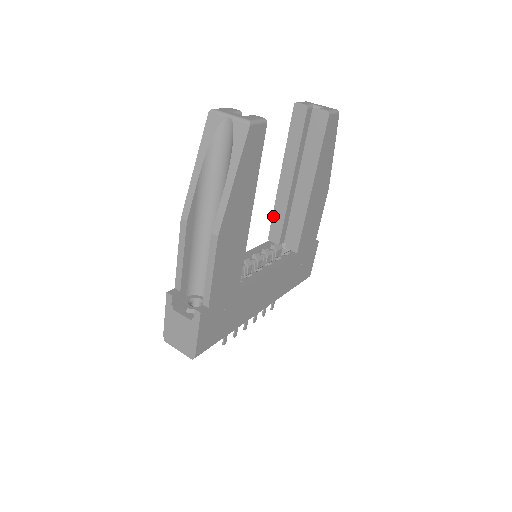
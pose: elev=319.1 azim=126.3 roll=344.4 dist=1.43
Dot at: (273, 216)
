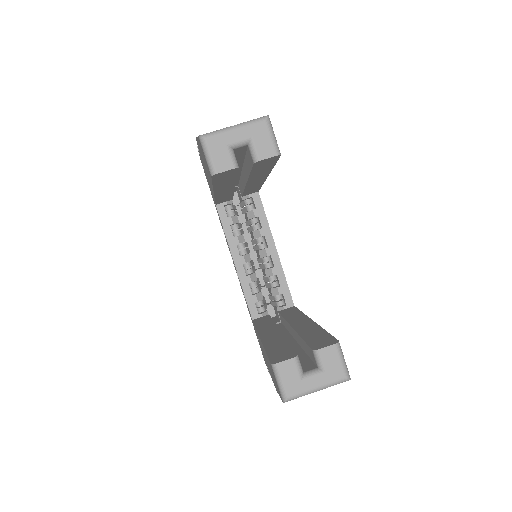
Dot at: occluded
